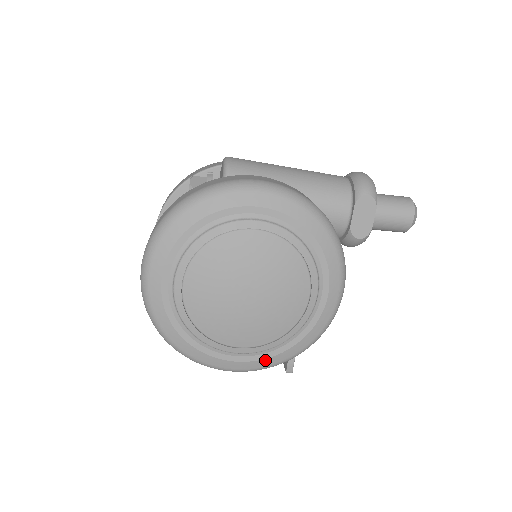
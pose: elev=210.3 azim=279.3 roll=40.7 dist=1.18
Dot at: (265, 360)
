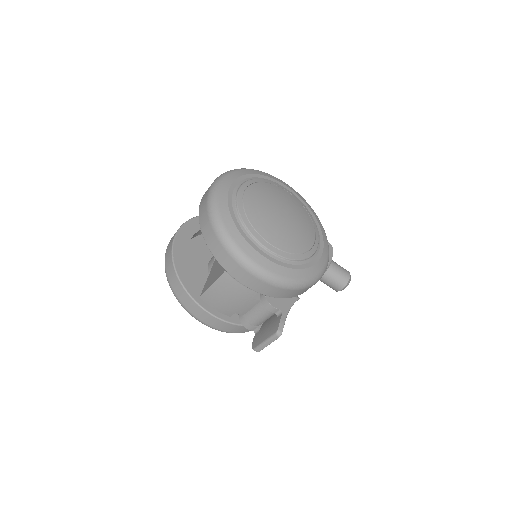
Dot at: (284, 268)
